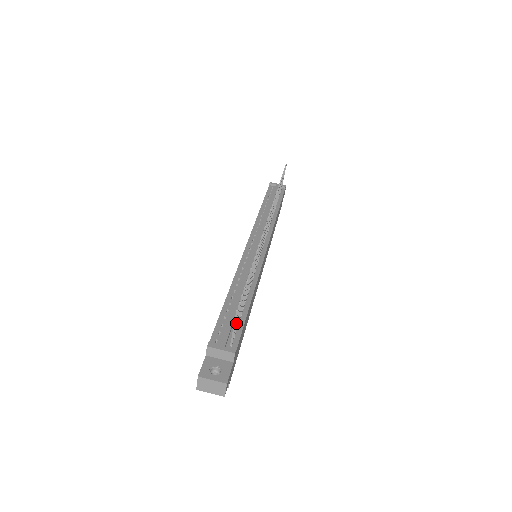
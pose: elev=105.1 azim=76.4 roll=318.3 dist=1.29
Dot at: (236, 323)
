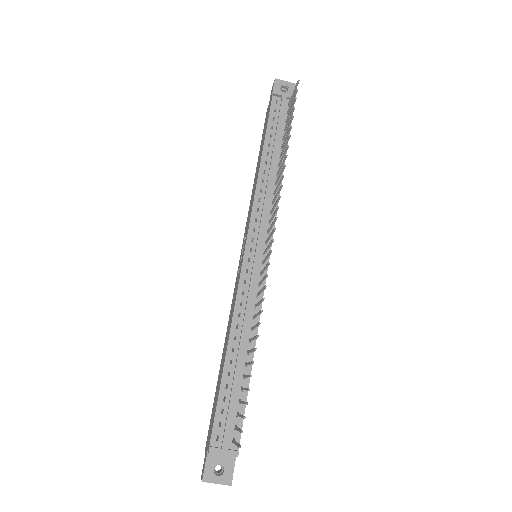
Dot at: (238, 430)
